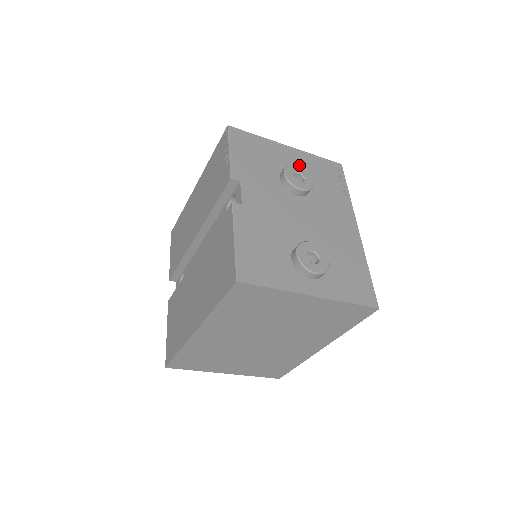
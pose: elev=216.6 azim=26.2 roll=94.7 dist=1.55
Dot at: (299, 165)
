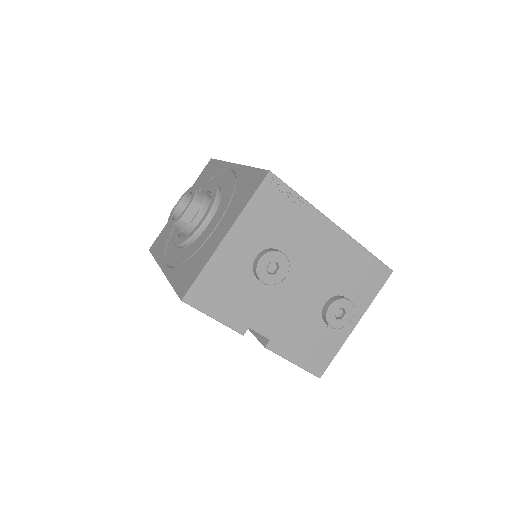
Dot at: (252, 242)
